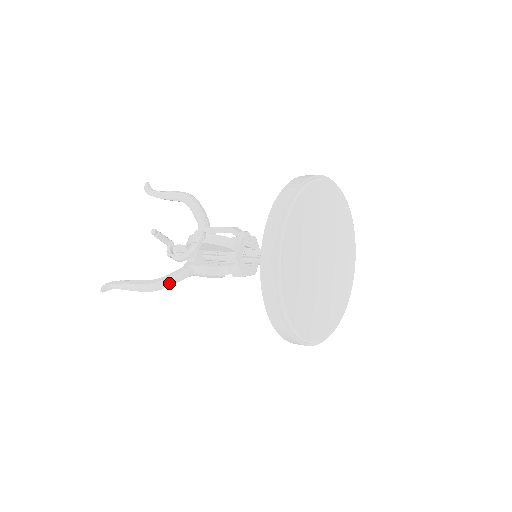
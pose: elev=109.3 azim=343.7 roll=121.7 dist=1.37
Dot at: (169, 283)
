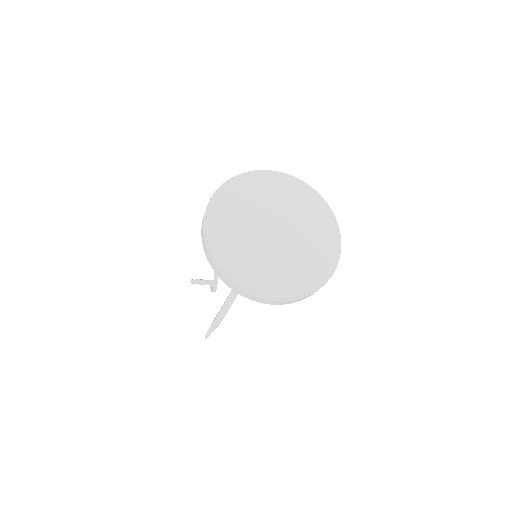
Dot at: (225, 309)
